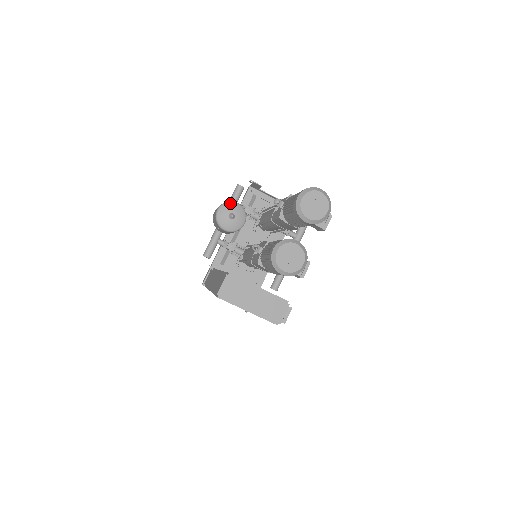
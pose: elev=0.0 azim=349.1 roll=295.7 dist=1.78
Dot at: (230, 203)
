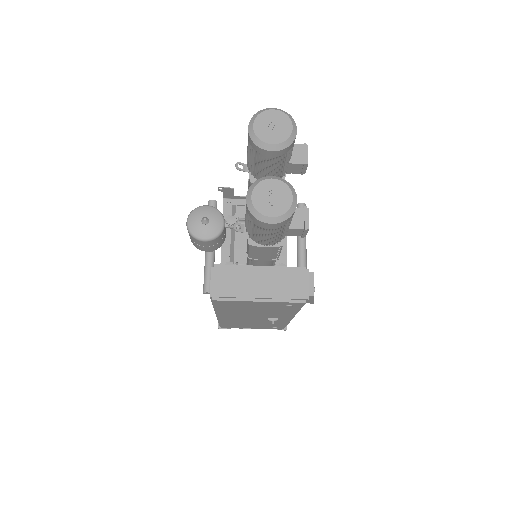
Dot at: (197, 208)
